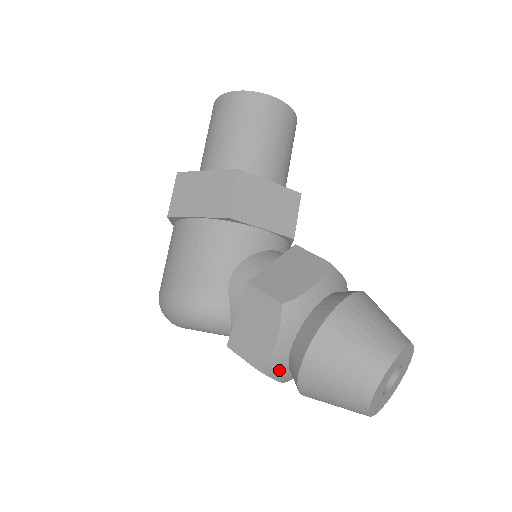
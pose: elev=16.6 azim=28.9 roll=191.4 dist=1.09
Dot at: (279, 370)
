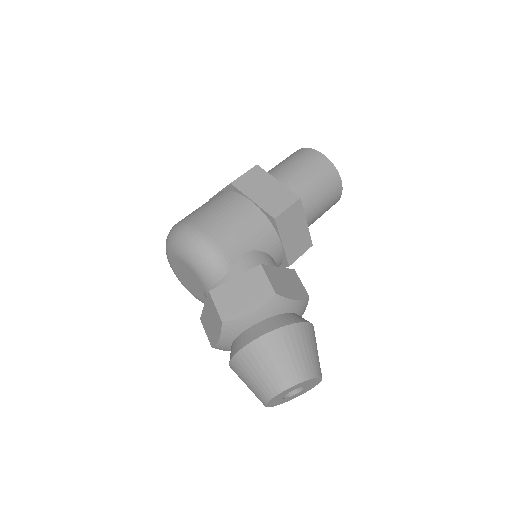
Dot at: (232, 333)
